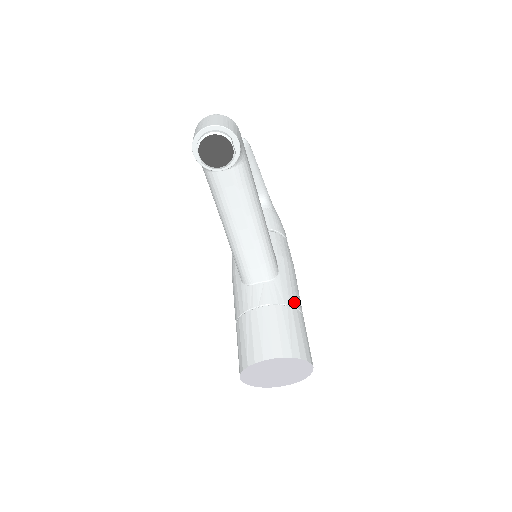
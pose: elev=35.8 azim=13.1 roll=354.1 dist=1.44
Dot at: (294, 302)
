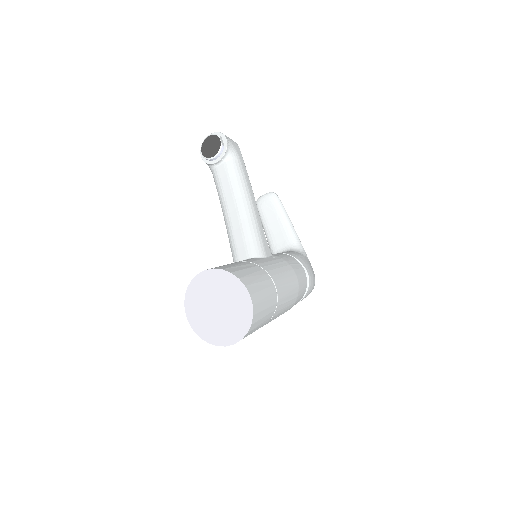
Dot at: (265, 267)
